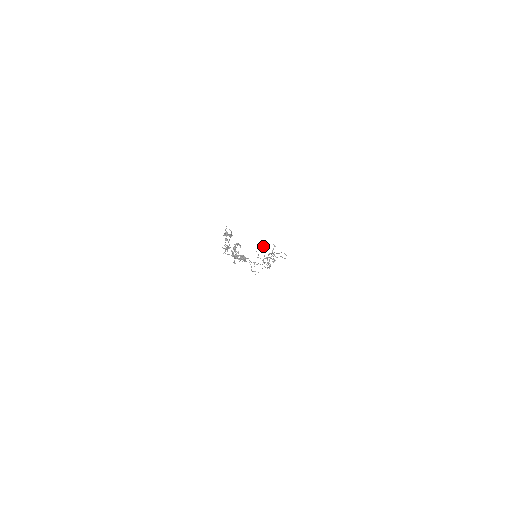
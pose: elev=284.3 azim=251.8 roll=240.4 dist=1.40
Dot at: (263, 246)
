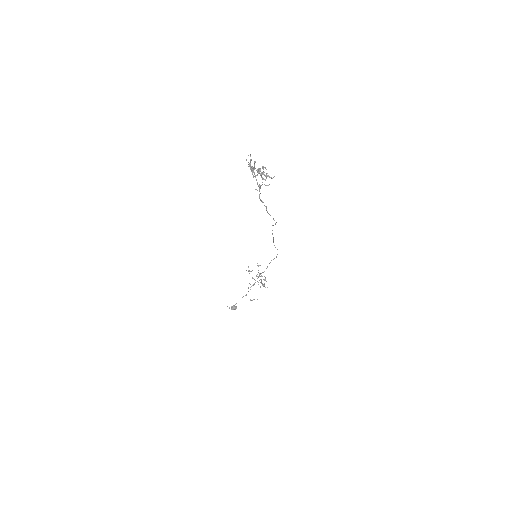
Dot at: (249, 270)
